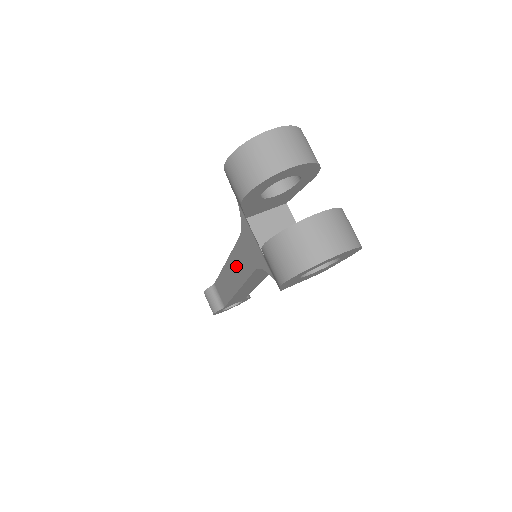
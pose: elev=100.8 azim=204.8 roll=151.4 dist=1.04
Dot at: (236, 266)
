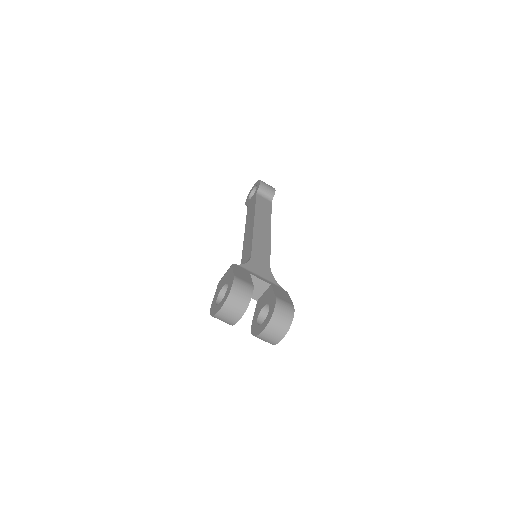
Dot at: occluded
